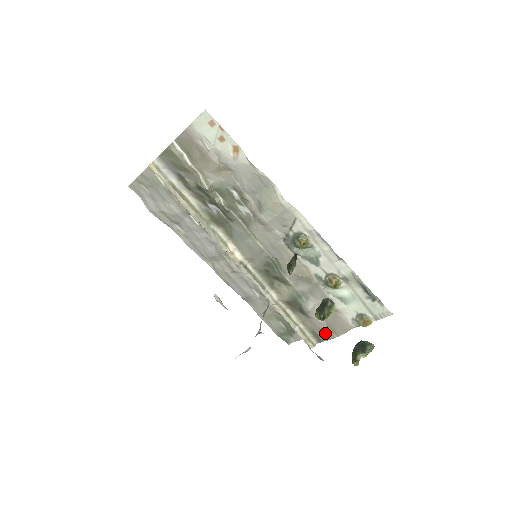
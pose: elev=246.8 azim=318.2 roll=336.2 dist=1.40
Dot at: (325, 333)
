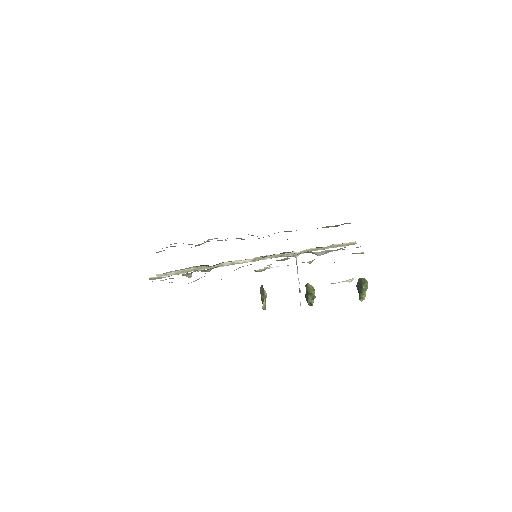
Dot at: occluded
